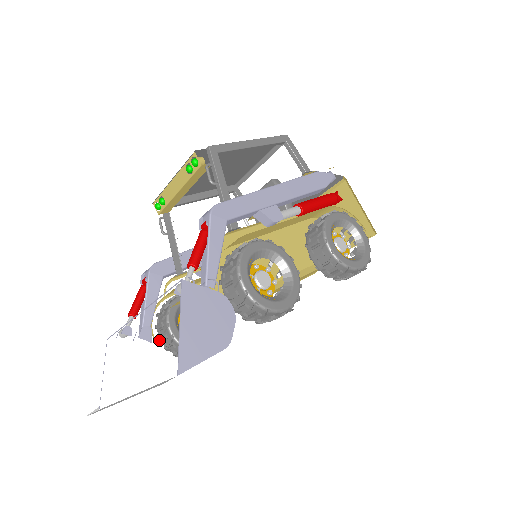
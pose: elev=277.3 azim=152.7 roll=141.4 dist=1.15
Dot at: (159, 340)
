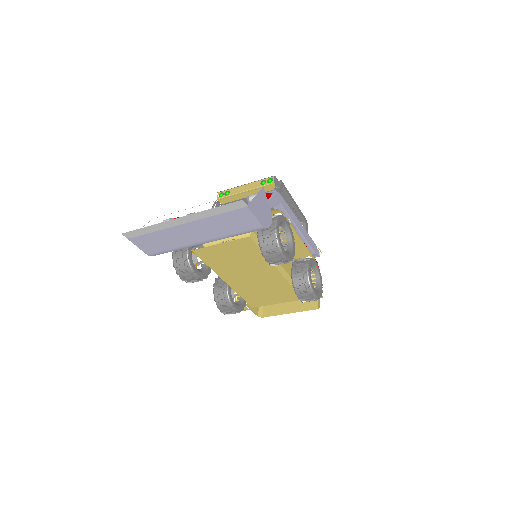
Dot at: occluded
